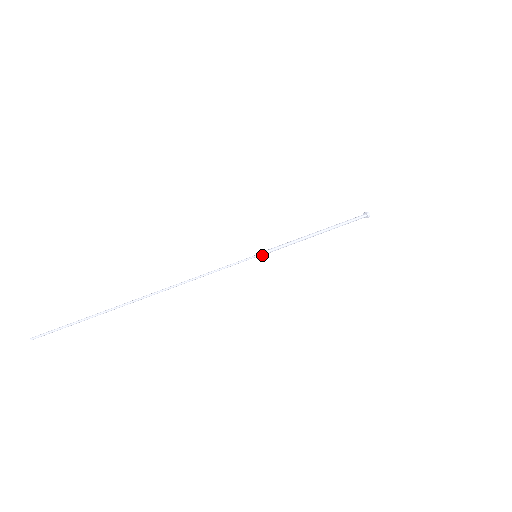
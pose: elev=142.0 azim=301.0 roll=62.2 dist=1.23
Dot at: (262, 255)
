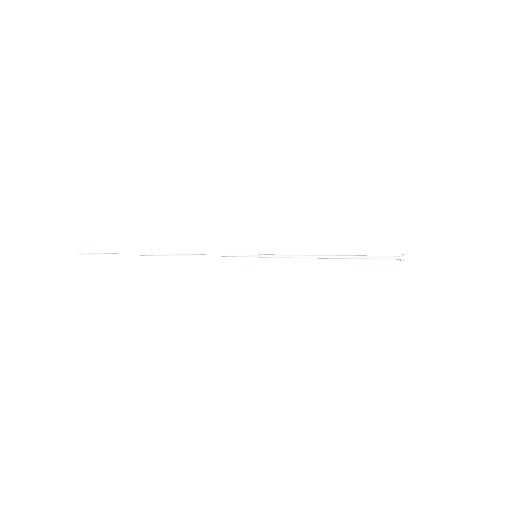
Dot at: (262, 257)
